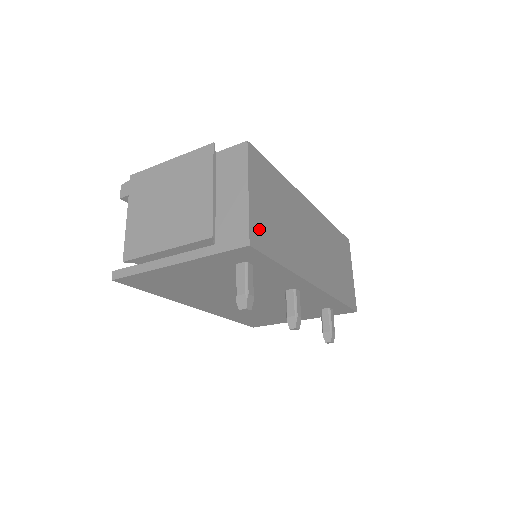
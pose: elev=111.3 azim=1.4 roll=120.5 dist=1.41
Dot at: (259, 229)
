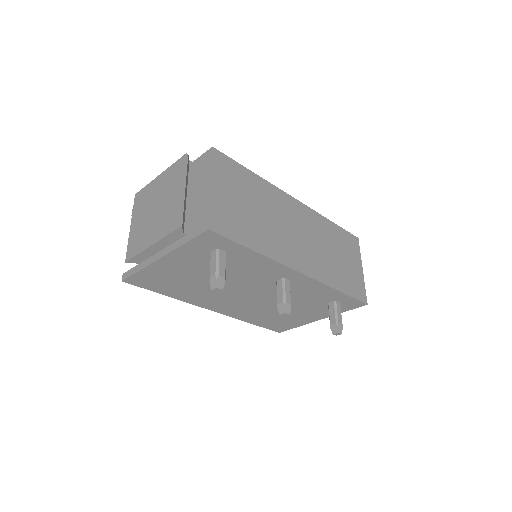
Dot at: (222, 217)
